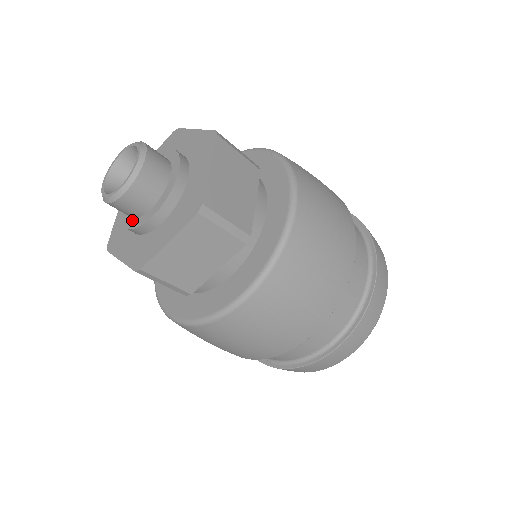
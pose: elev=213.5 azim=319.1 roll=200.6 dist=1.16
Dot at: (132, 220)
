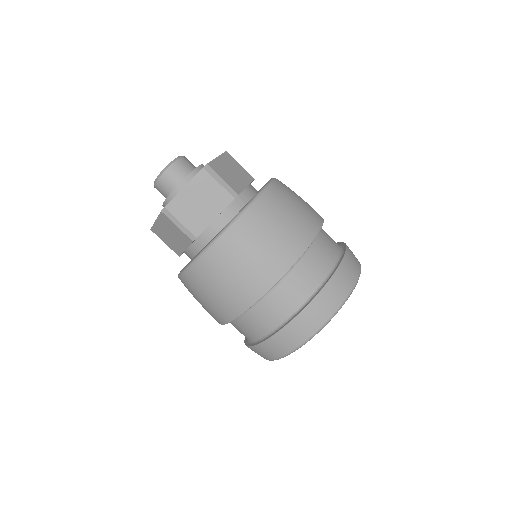
Dot at: occluded
